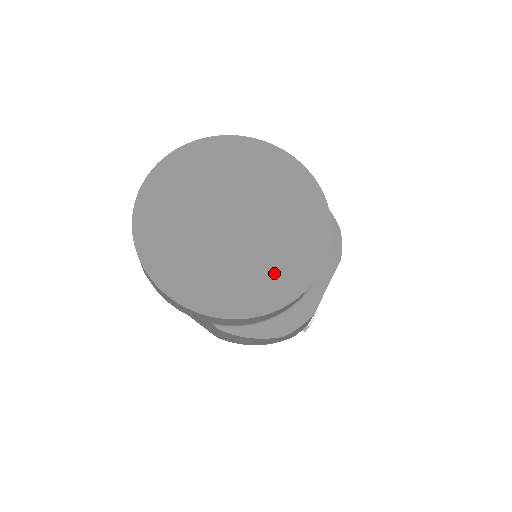
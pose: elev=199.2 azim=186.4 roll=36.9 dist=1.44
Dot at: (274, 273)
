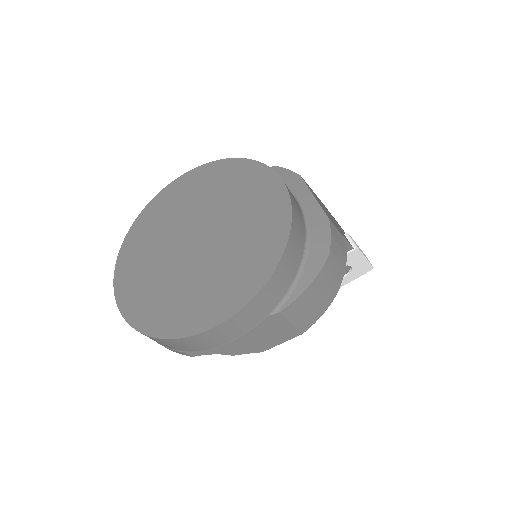
Dot at: (258, 225)
